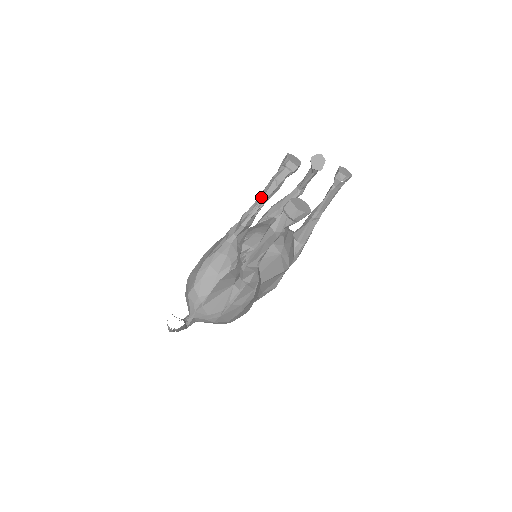
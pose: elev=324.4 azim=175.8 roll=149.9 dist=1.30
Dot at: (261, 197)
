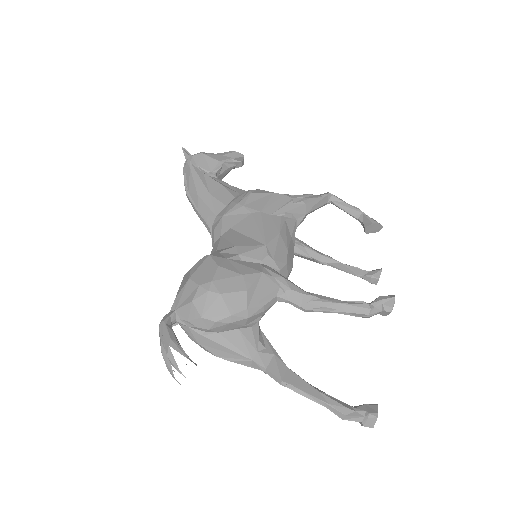
Dot at: (343, 309)
